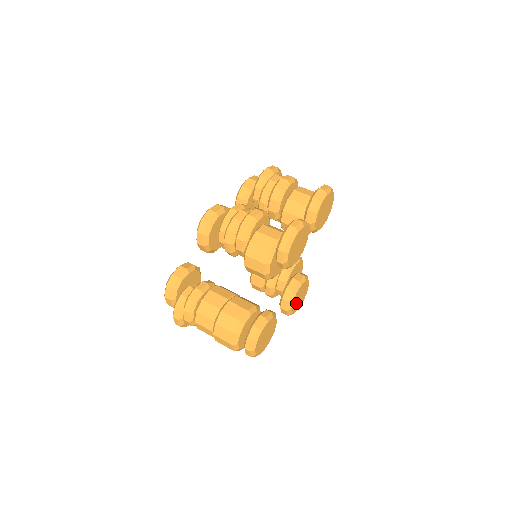
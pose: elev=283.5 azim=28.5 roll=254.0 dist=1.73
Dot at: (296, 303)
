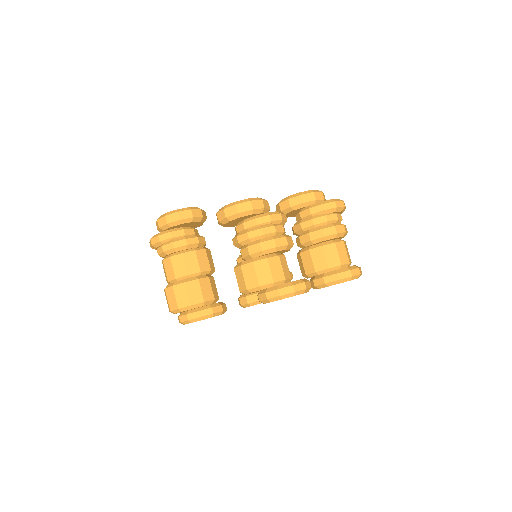
Dot at: occluded
